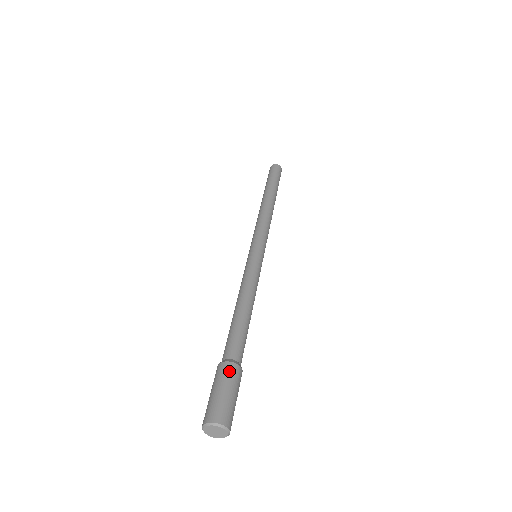
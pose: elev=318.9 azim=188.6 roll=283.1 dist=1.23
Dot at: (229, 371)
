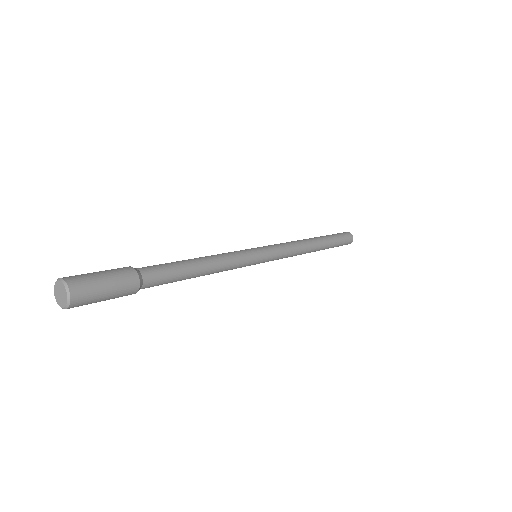
Dot at: occluded
